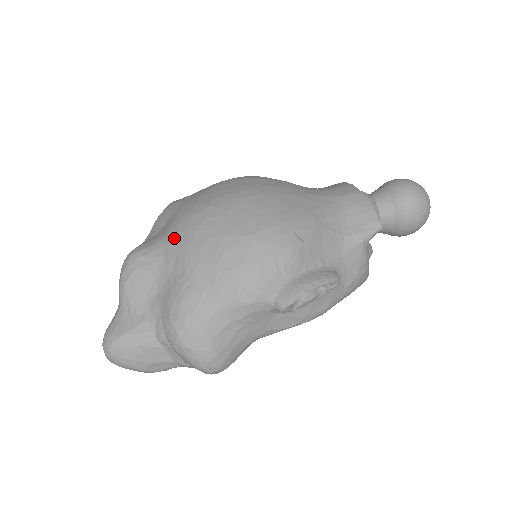
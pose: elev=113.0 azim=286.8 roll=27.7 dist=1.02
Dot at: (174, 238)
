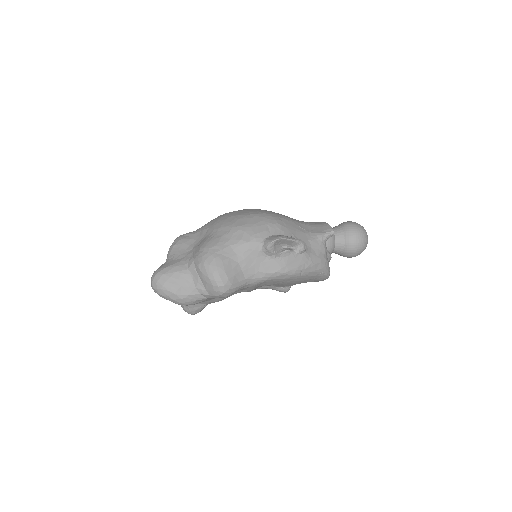
Dot at: (208, 223)
